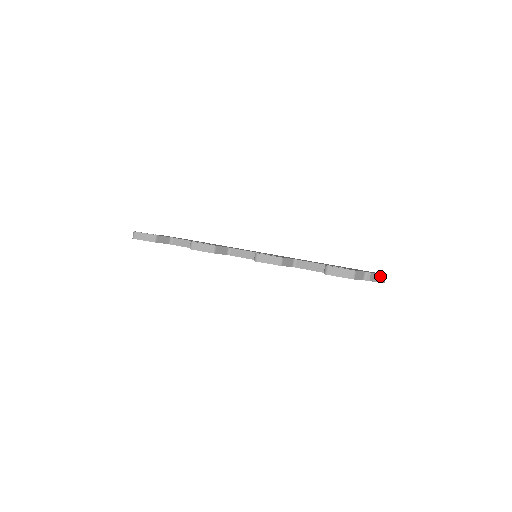
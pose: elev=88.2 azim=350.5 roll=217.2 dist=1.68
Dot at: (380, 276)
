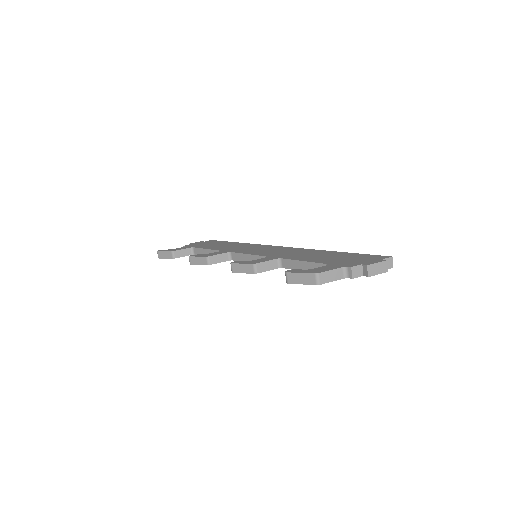
Dot at: (370, 267)
